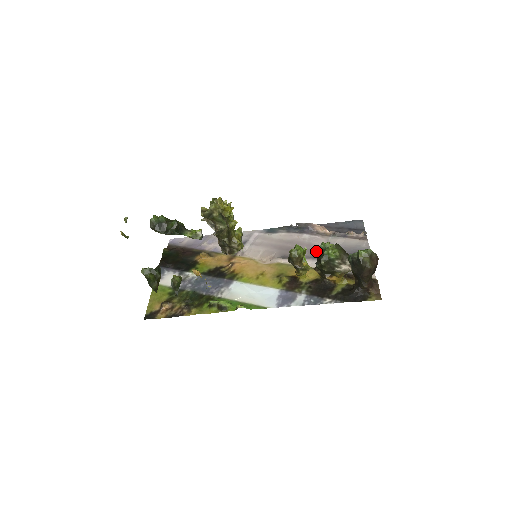
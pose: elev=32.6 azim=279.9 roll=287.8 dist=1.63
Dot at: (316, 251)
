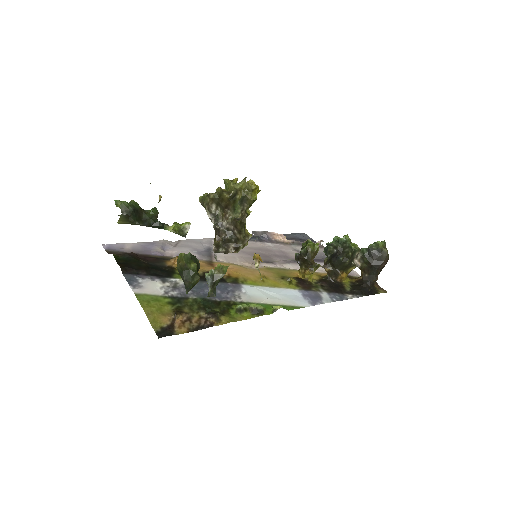
Dot at: (336, 244)
